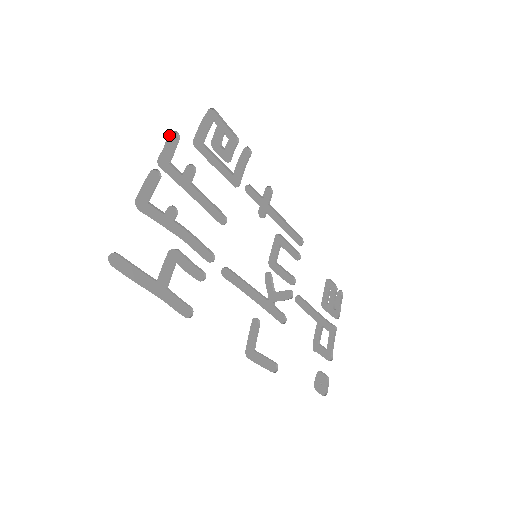
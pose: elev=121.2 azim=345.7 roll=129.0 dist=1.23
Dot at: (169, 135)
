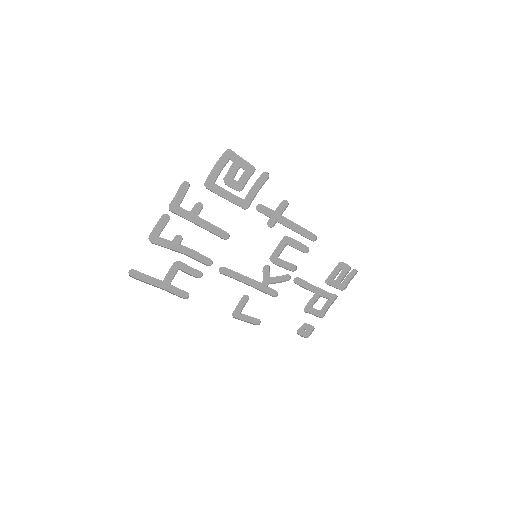
Dot at: (181, 185)
